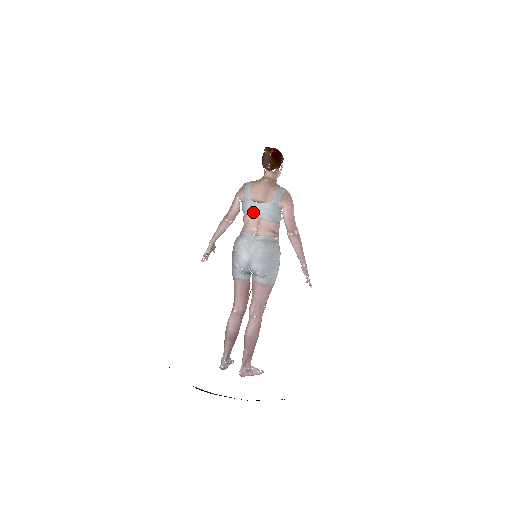
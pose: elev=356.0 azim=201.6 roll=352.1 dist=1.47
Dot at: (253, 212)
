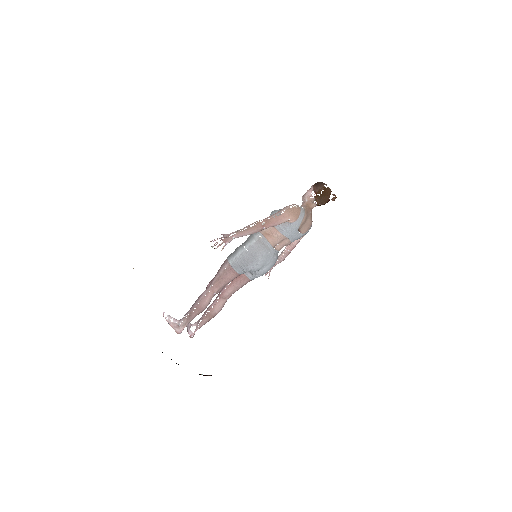
Dot at: (290, 236)
